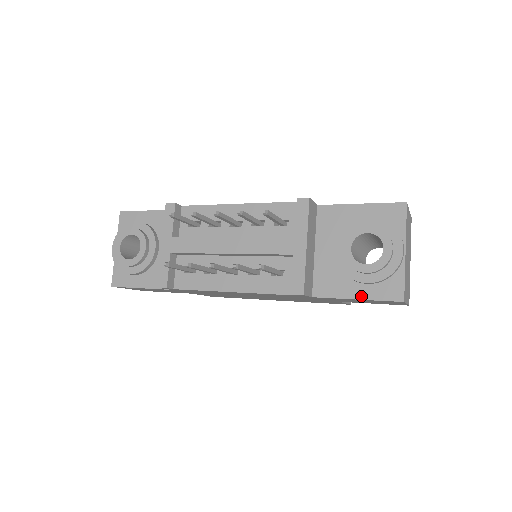
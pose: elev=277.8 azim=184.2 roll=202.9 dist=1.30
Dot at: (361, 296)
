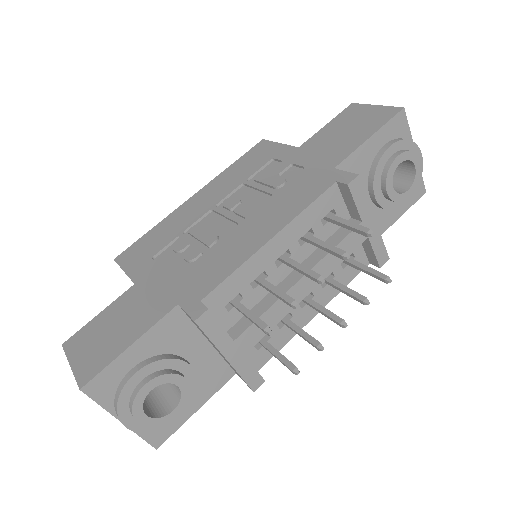
Dot at: (400, 214)
